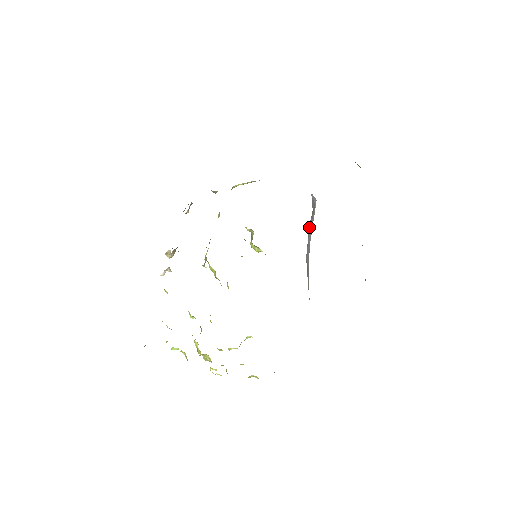
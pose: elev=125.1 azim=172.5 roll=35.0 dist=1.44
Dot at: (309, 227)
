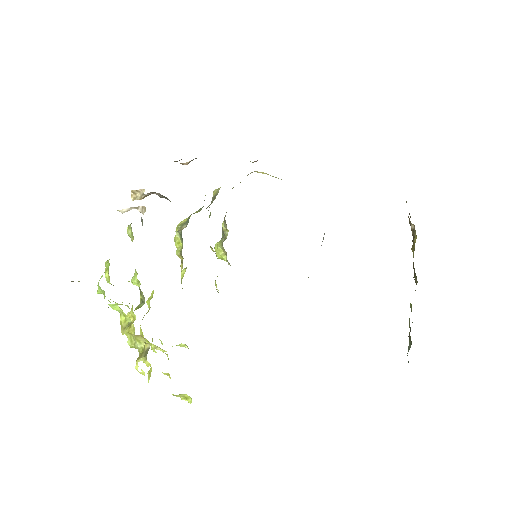
Dot at: occluded
